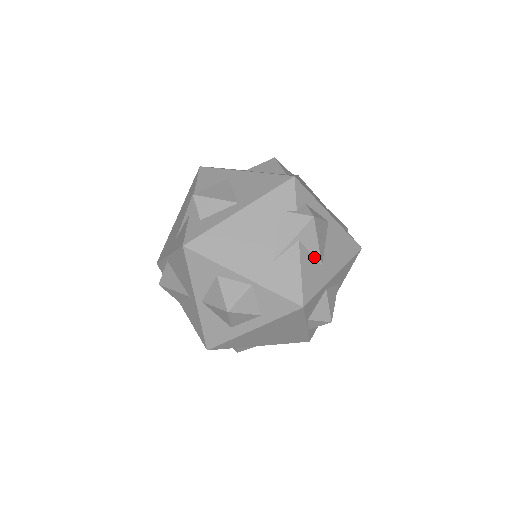
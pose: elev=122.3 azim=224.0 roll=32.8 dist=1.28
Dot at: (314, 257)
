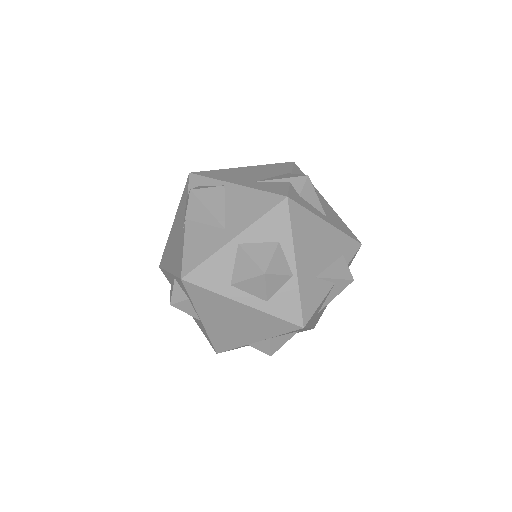
Dot at: (323, 303)
